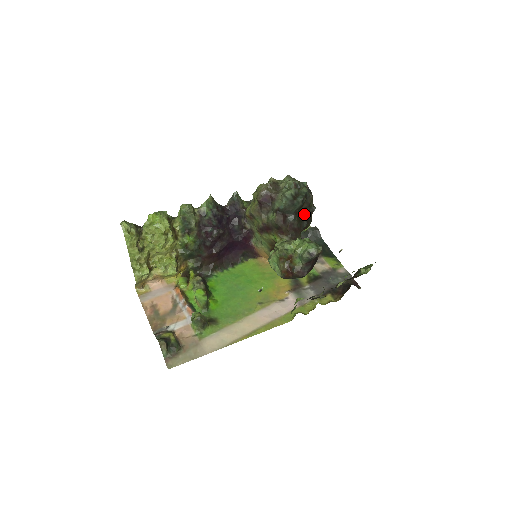
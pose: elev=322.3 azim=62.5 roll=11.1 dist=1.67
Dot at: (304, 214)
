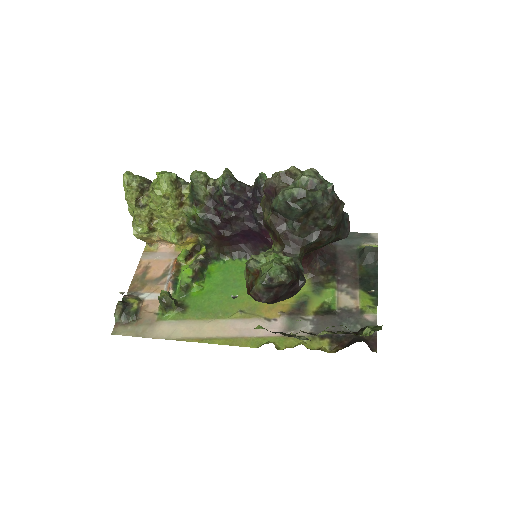
Dot at: (317, 225)
